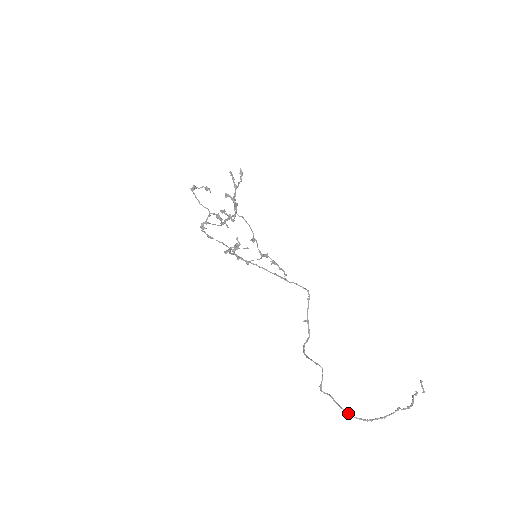
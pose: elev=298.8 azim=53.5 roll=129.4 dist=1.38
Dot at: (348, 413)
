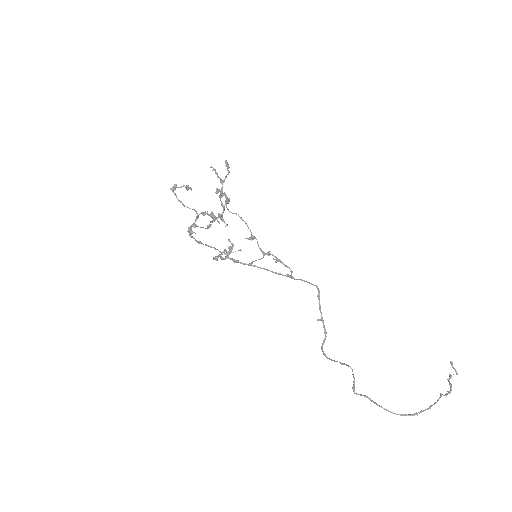
Dot at: (390, 411)
